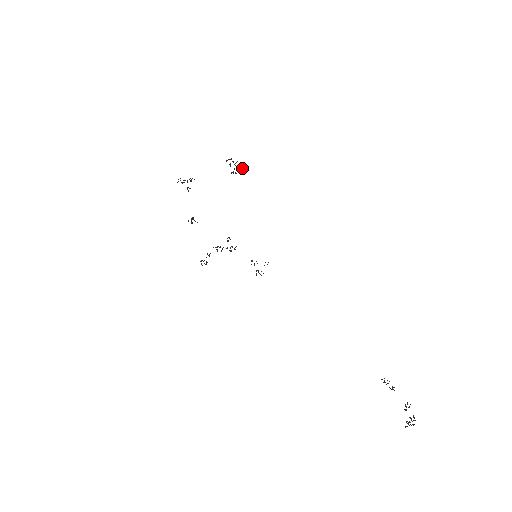
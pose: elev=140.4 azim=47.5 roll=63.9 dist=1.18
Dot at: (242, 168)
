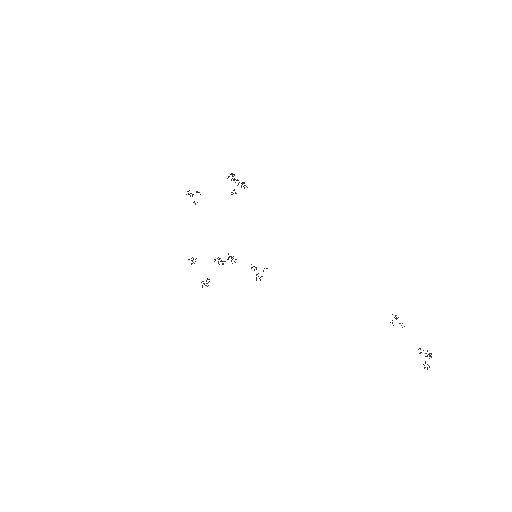
Dot at: (242, 183)
